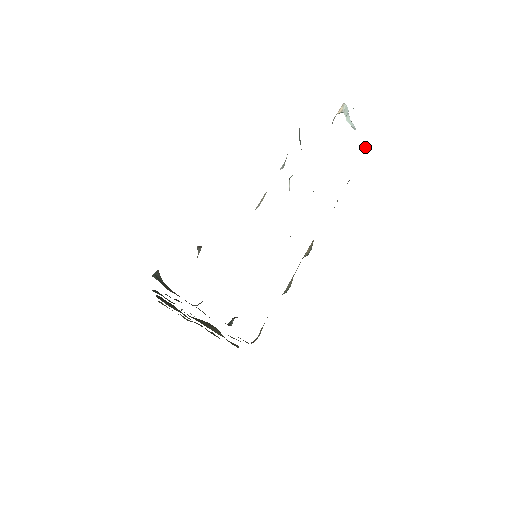
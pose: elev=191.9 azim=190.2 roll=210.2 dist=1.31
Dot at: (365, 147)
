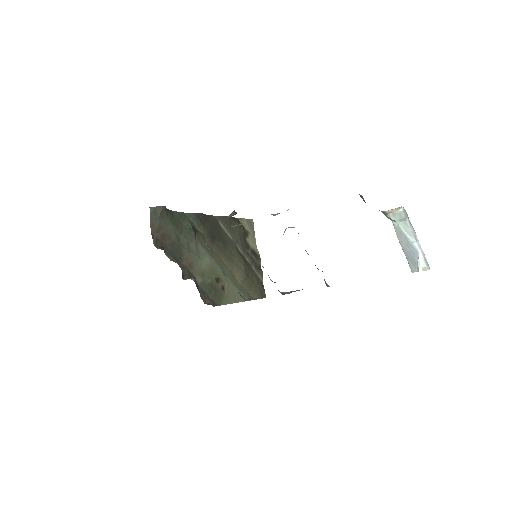
Dot at: (427, 265)
